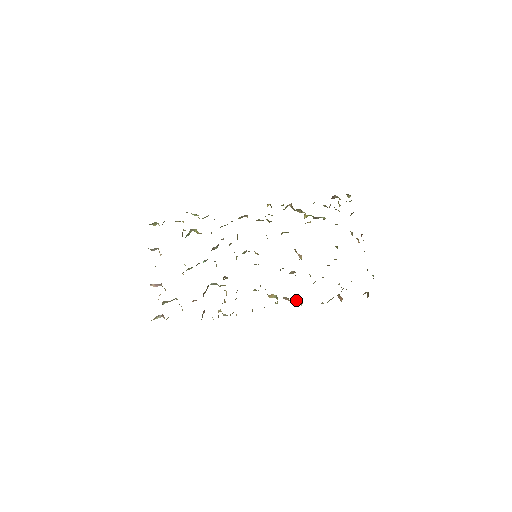
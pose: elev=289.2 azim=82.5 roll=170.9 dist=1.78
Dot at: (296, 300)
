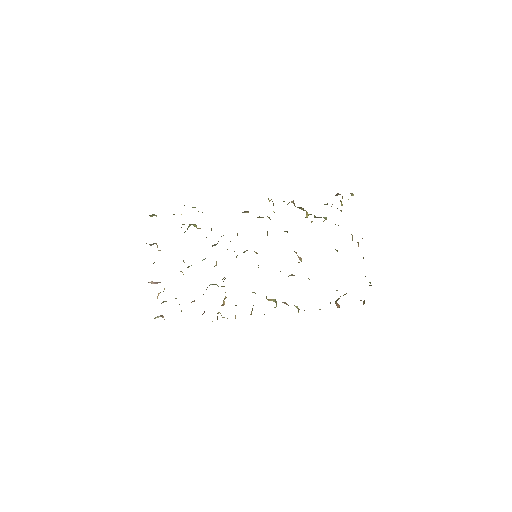
Dot at: (294, 305)
